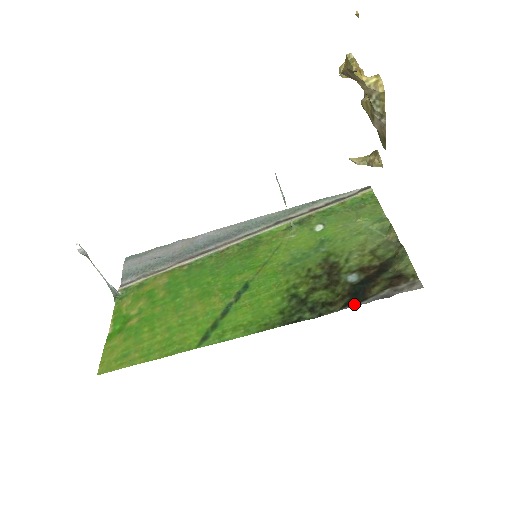
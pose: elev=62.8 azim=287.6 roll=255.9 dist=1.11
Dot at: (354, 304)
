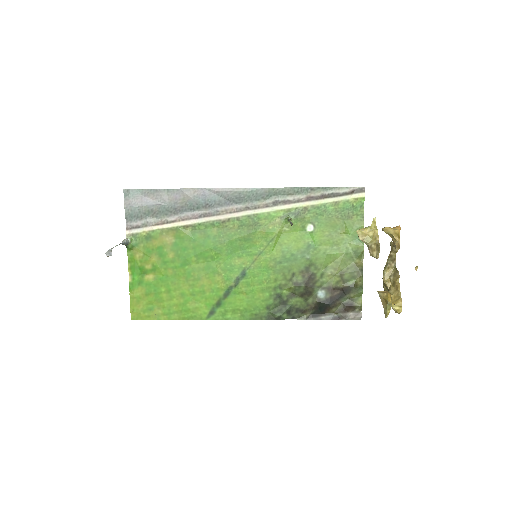
Dot at: (316, 317)
